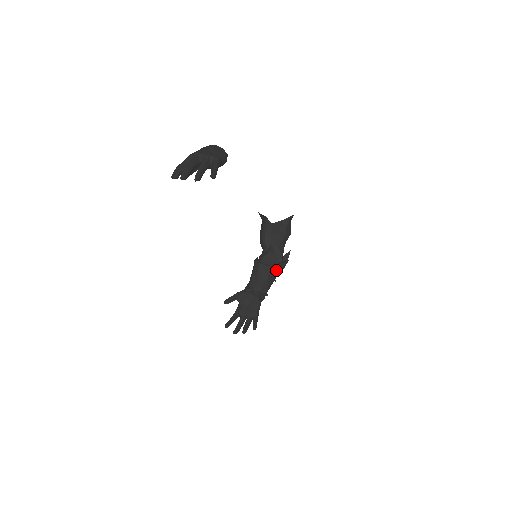
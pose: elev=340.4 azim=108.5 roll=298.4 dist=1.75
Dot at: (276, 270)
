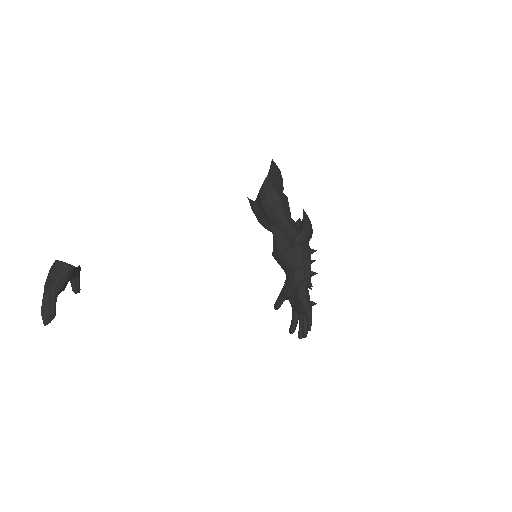
Dot at: (296, 248)
